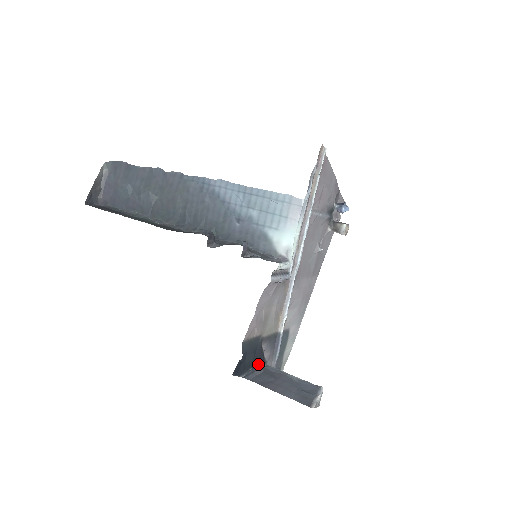
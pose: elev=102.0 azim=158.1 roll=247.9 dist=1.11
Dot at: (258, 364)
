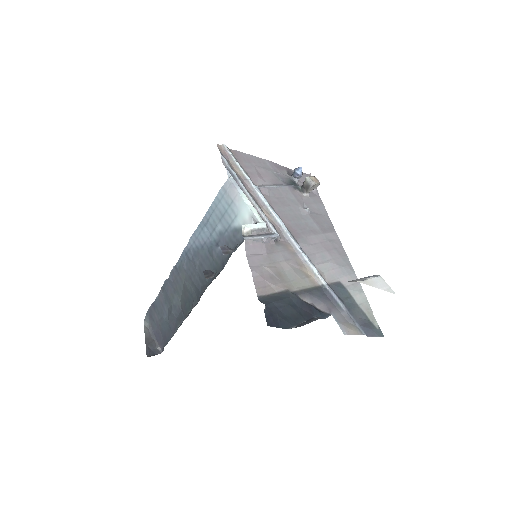
Dot at: (314, 317)
